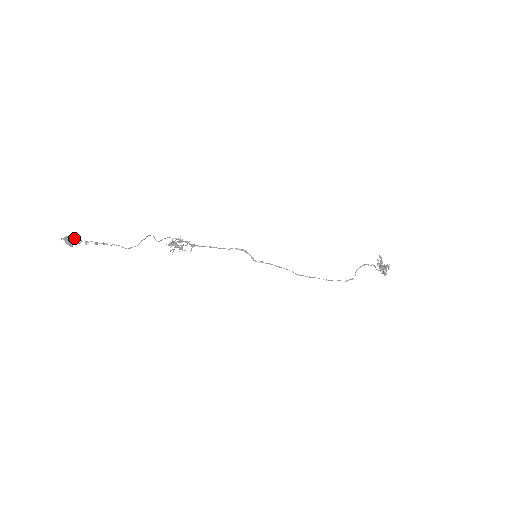
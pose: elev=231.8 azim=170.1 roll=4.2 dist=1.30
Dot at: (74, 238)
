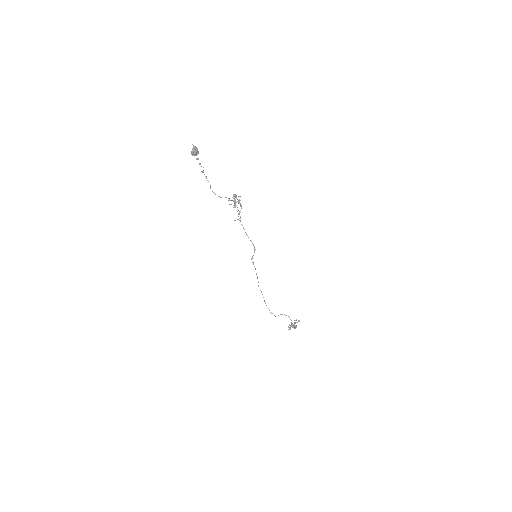
Dot at: (198, 153)
